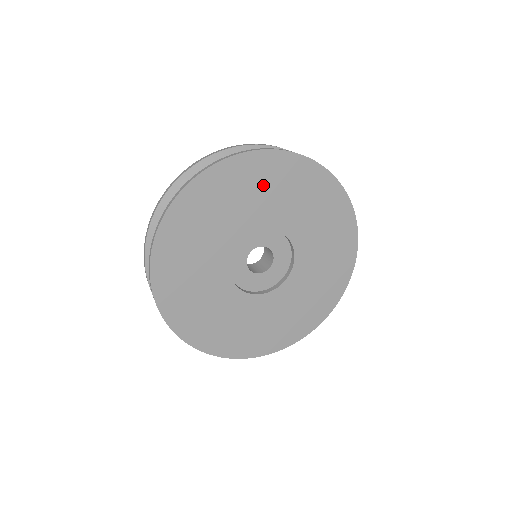
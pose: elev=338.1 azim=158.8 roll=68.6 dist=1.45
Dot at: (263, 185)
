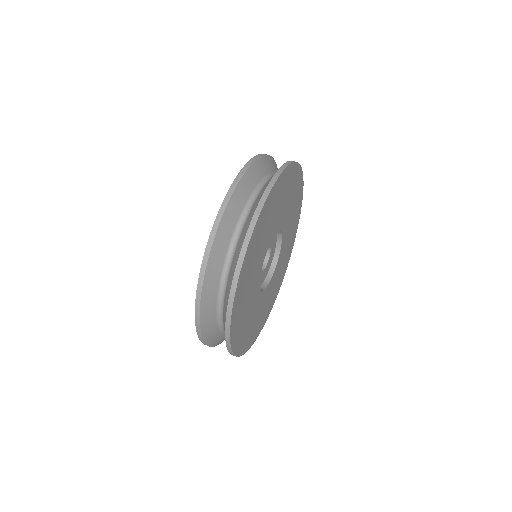
Dot at: (292, 194)
